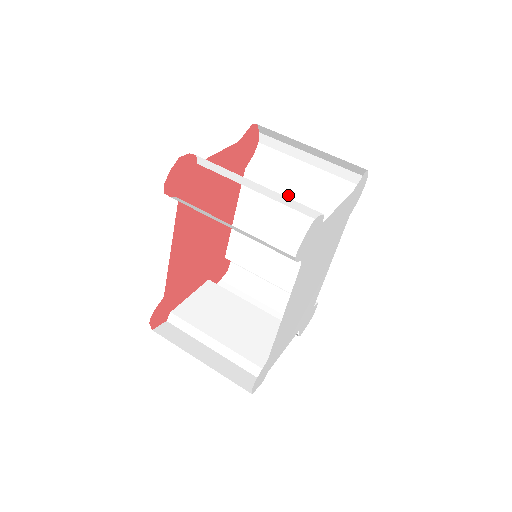
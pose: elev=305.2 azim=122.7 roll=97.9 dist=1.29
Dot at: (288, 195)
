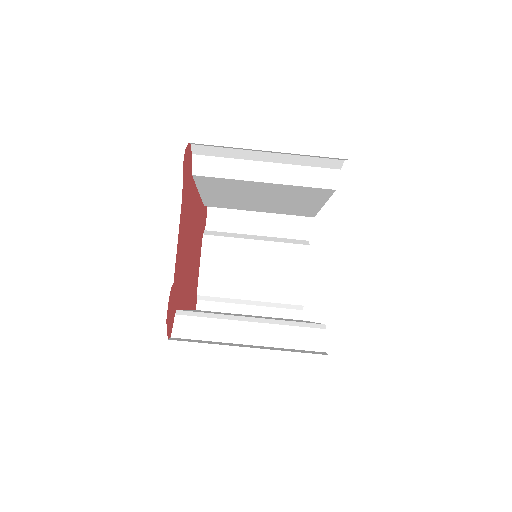
Dot at: (257, 184)
